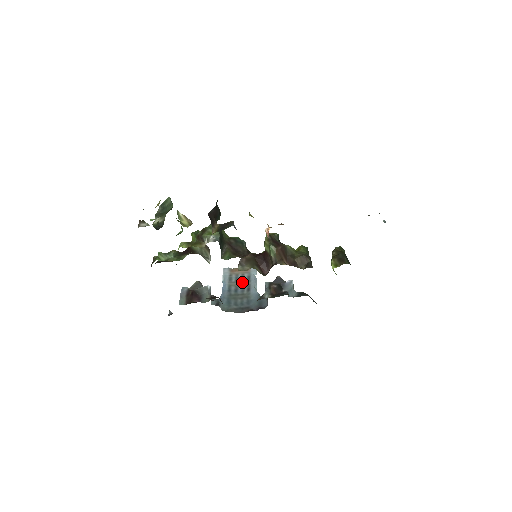
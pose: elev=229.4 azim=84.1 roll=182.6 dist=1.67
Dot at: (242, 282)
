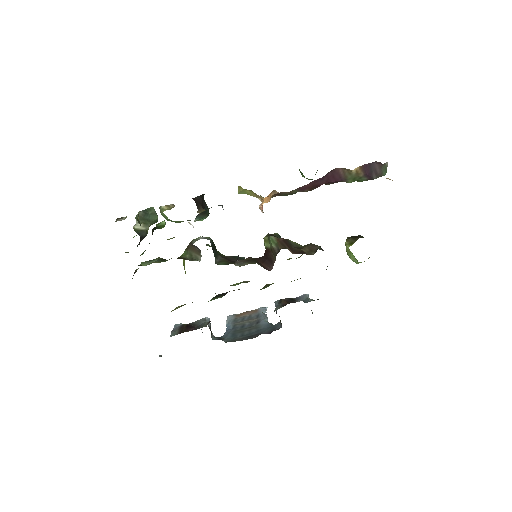
Dot at: (249, 319)
